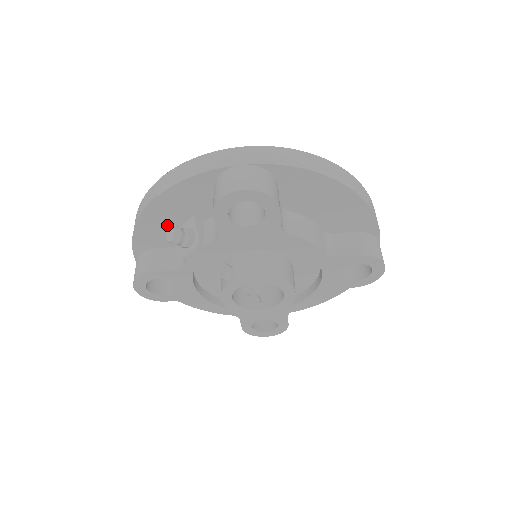
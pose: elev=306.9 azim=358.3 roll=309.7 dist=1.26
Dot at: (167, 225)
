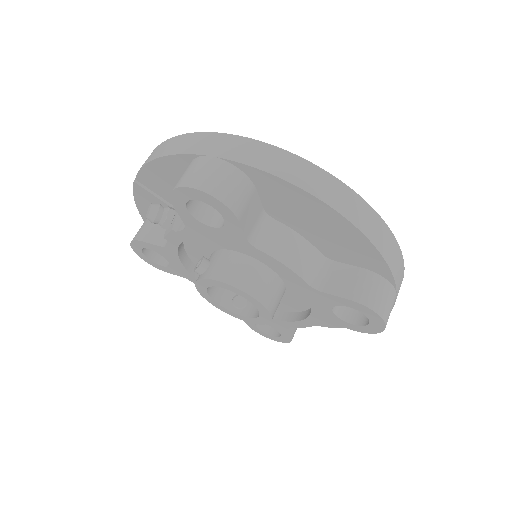
Dot at: (162, 198)
